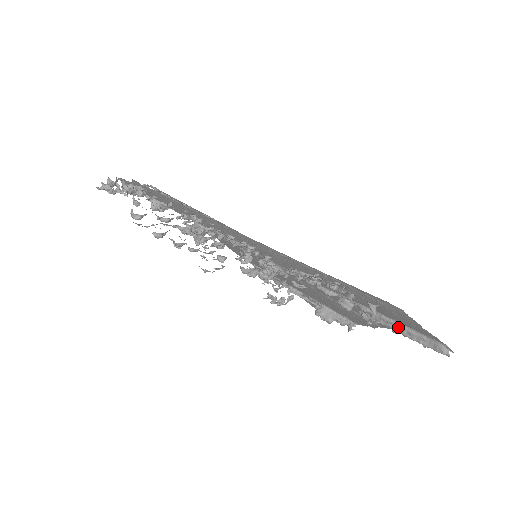
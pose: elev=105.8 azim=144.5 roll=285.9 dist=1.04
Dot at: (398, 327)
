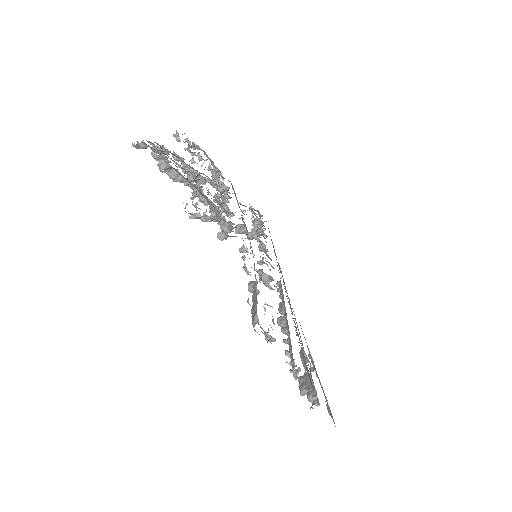
Dot at: occluded
